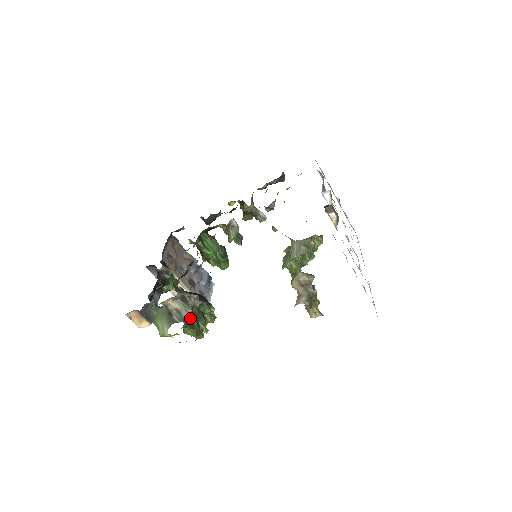
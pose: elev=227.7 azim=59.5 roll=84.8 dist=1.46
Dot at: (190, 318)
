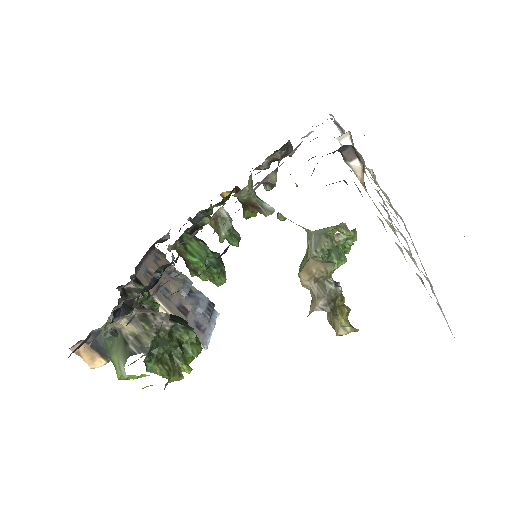
Dot at: (155, 347)
